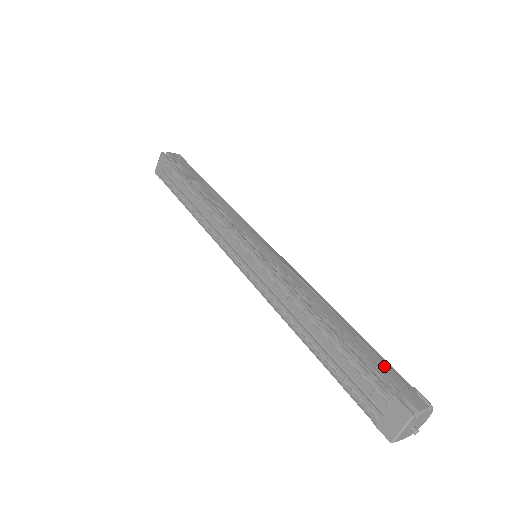
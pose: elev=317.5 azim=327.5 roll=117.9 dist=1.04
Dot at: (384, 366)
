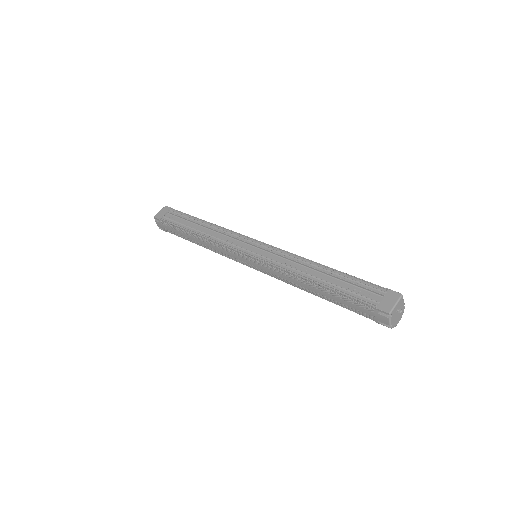
Dot at: occluded
